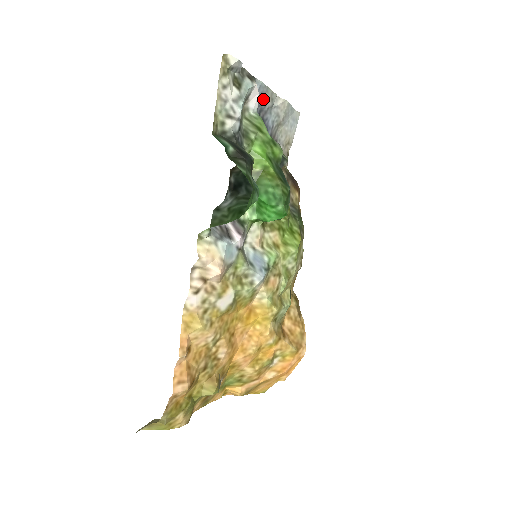
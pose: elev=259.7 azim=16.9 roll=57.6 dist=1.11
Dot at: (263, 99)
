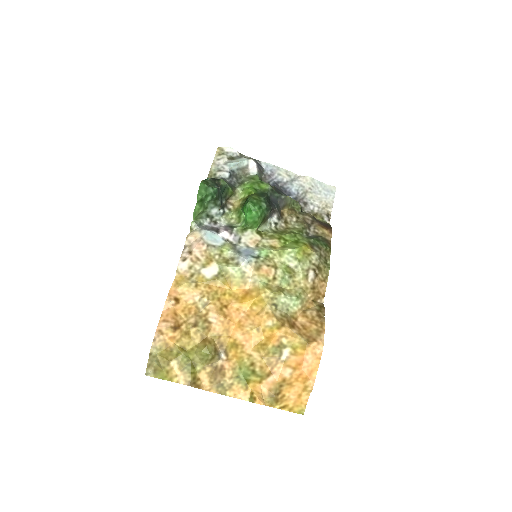
Dot at: (276, 174)
